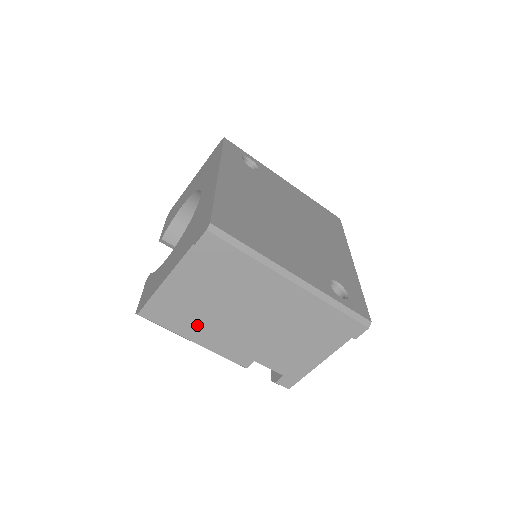
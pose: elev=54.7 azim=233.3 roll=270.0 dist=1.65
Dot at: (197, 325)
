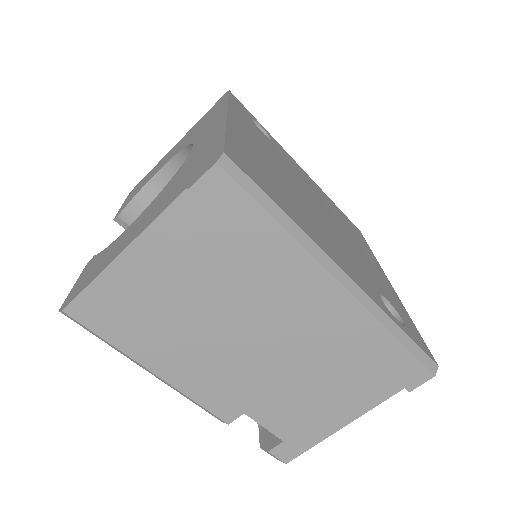
Dot at: (163, 342)
